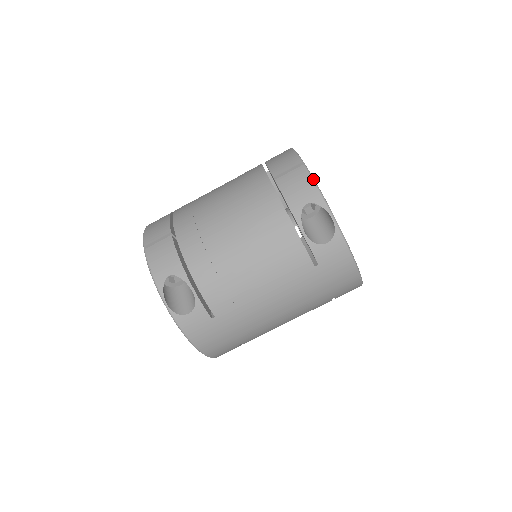
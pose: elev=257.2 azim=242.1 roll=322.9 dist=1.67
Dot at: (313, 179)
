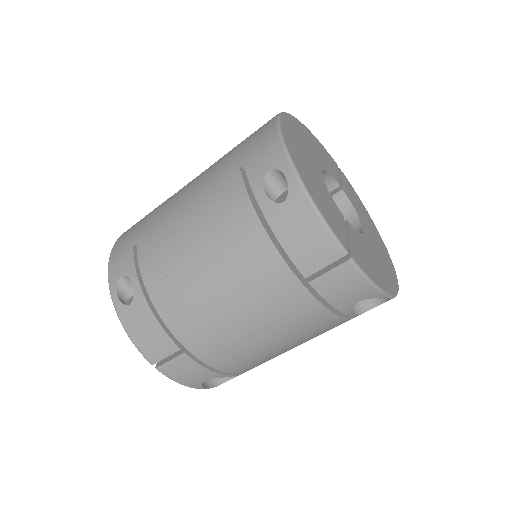
Dot at: (367, 279)
